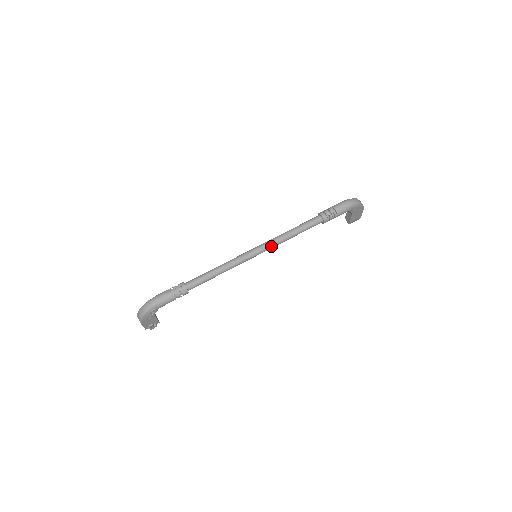
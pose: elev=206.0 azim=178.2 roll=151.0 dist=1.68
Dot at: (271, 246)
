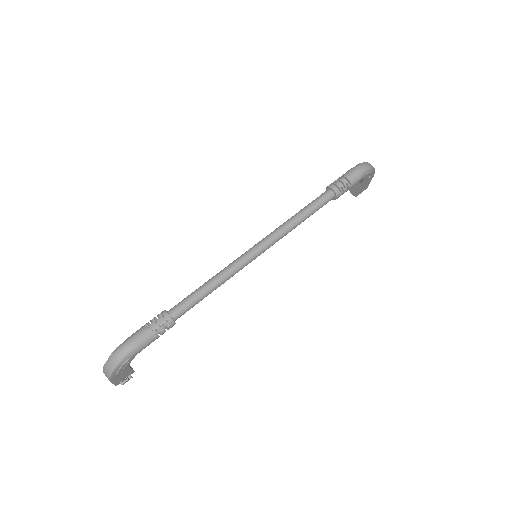
Dot at: (276, 239)
